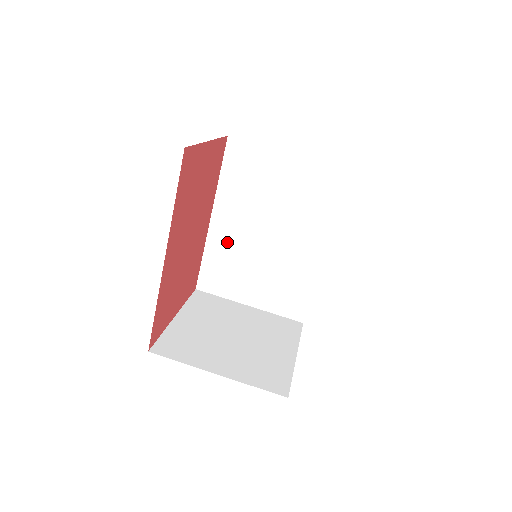
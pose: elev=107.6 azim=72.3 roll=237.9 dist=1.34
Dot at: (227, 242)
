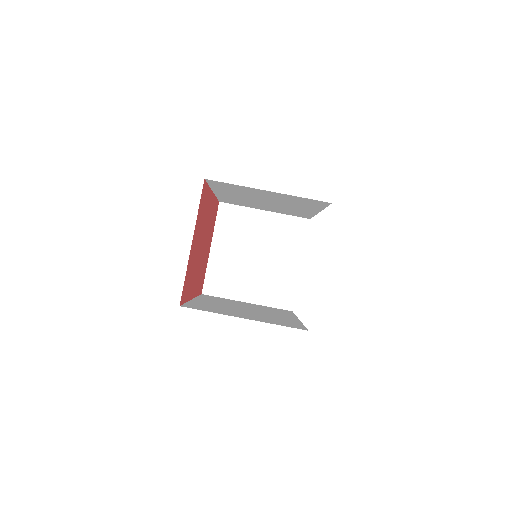
Dot at: (233, 198)
